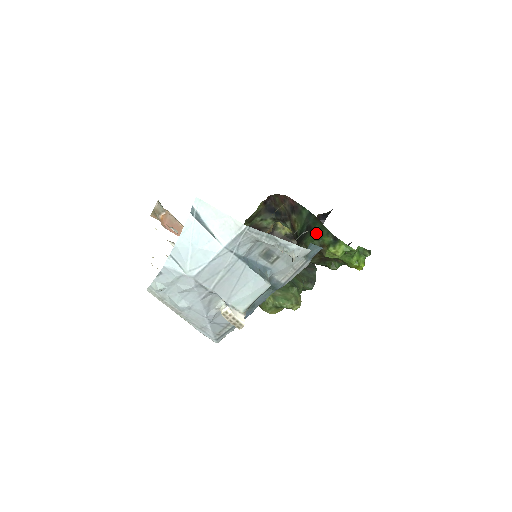
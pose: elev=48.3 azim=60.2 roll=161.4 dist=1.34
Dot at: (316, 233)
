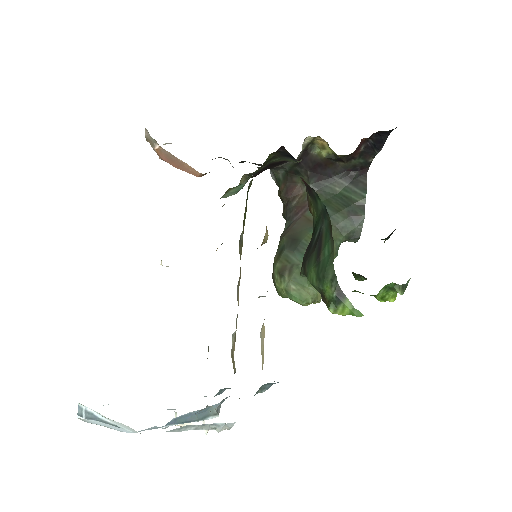
Dot at: (319, 269)
